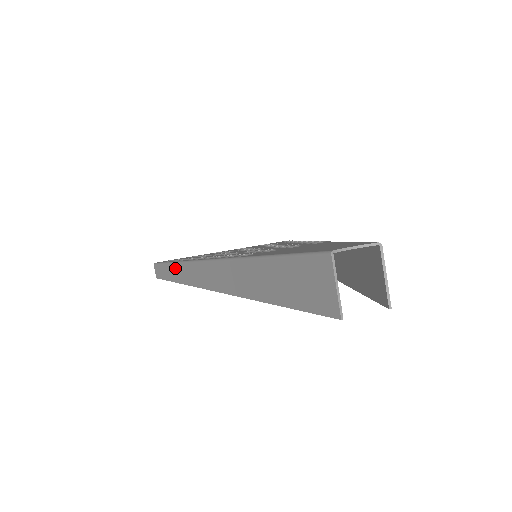
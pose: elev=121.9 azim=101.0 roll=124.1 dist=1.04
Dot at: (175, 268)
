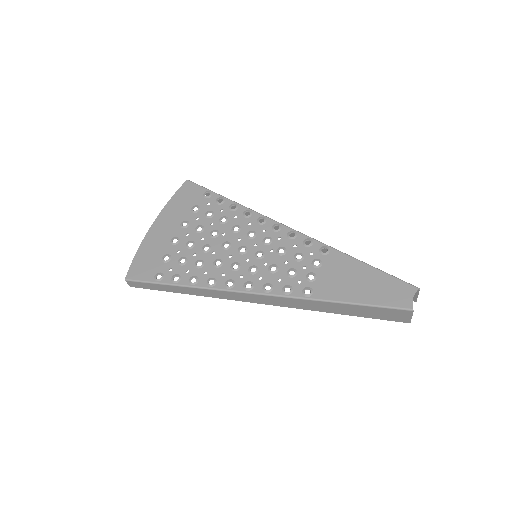
Dot at: (187, 289)
